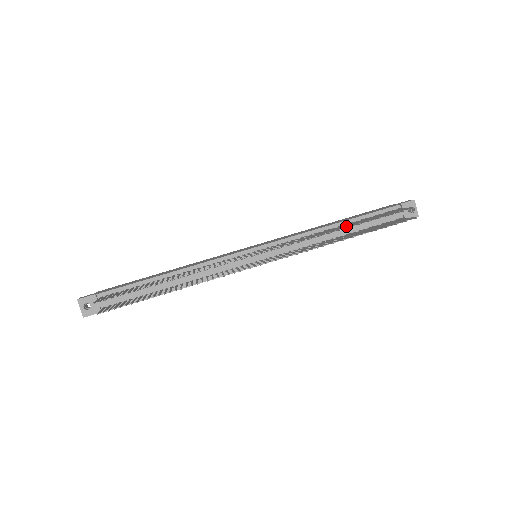
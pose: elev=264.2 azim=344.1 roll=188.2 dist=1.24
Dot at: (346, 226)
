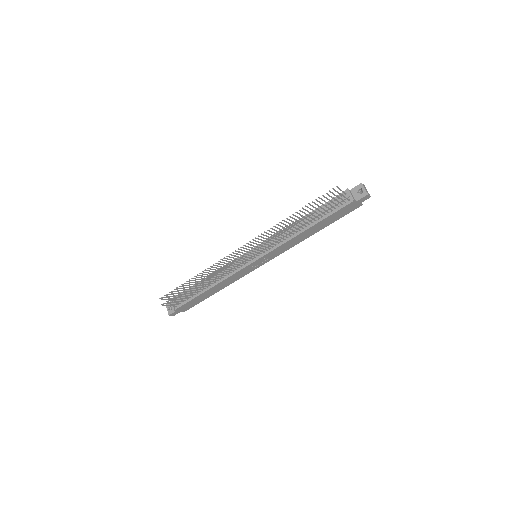
Dot at: (294, 215)
